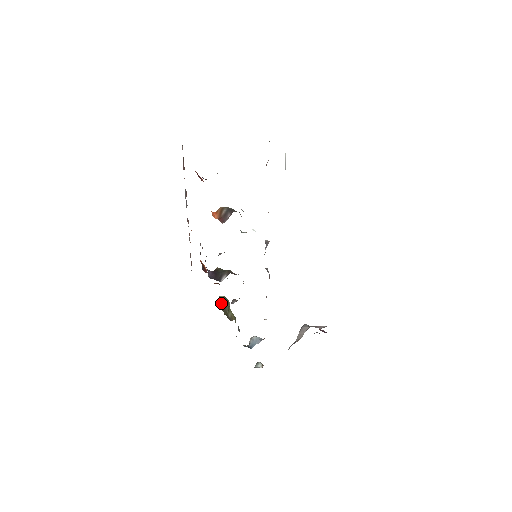
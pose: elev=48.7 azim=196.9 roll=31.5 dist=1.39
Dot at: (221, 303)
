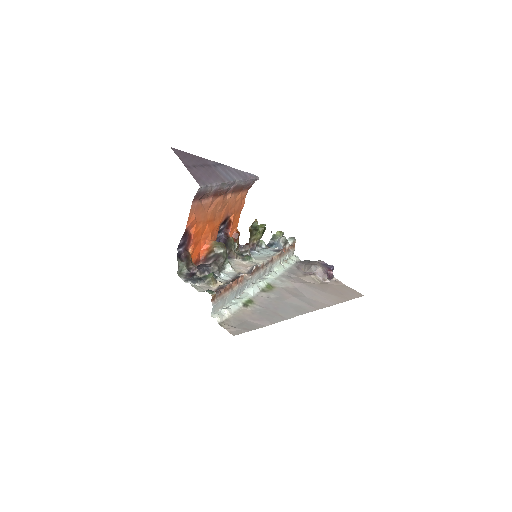
Dot at: (252, 228)
